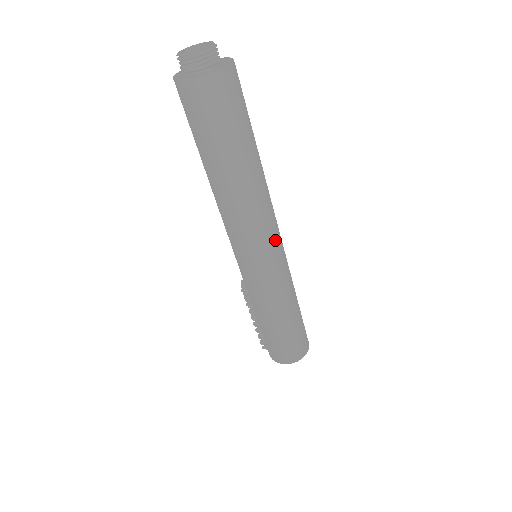
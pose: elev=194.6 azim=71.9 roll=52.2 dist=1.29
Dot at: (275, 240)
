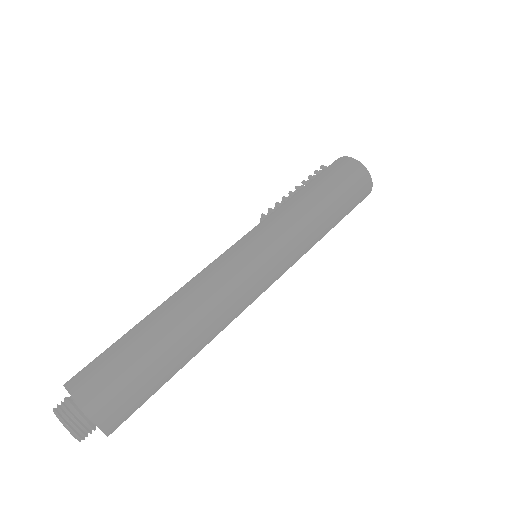
Dot at: occluded
